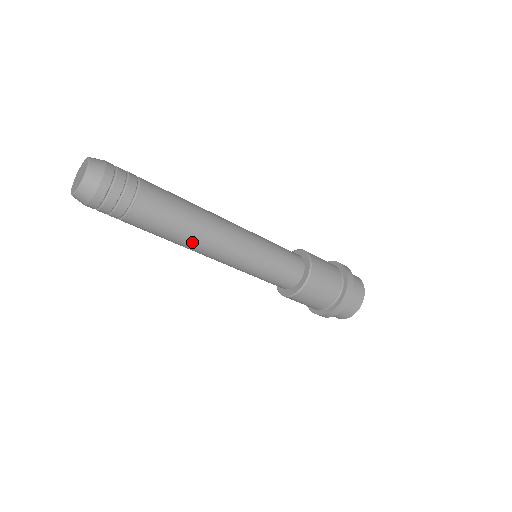
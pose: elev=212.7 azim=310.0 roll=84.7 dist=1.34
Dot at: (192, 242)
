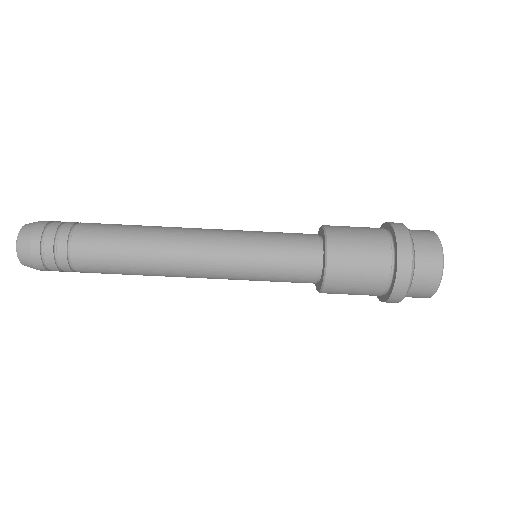
Dot at: (156, 274)
